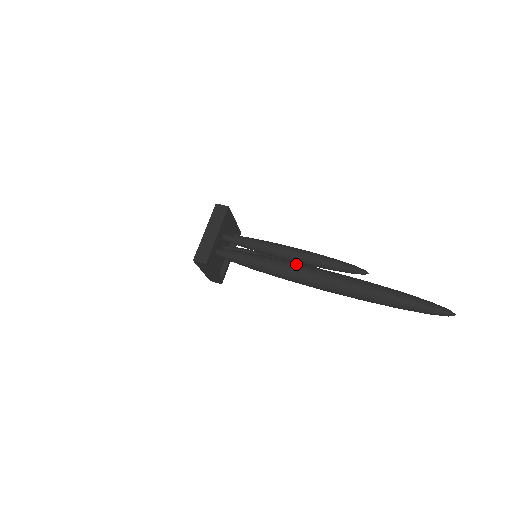
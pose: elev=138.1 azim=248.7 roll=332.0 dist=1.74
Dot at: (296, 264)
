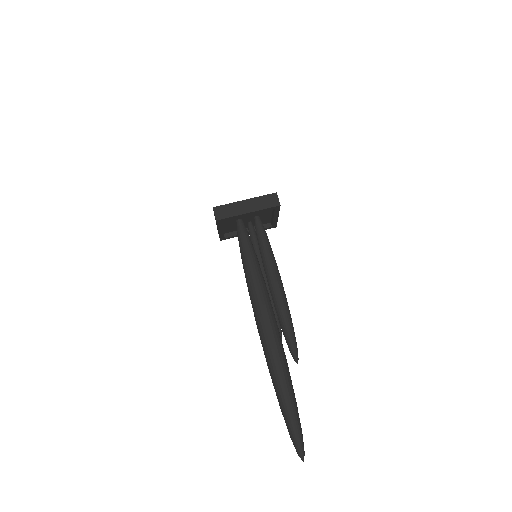
Dot at: (267, 296)
